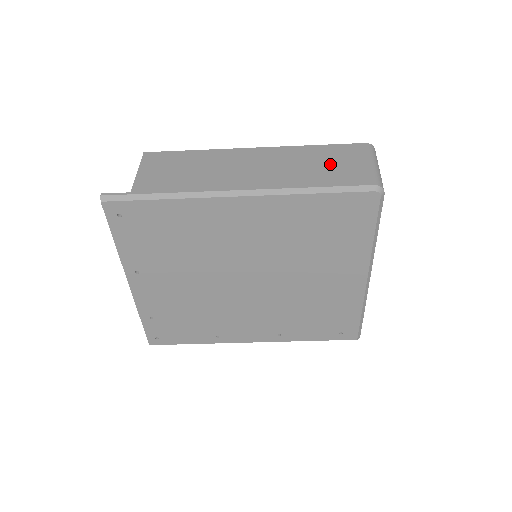
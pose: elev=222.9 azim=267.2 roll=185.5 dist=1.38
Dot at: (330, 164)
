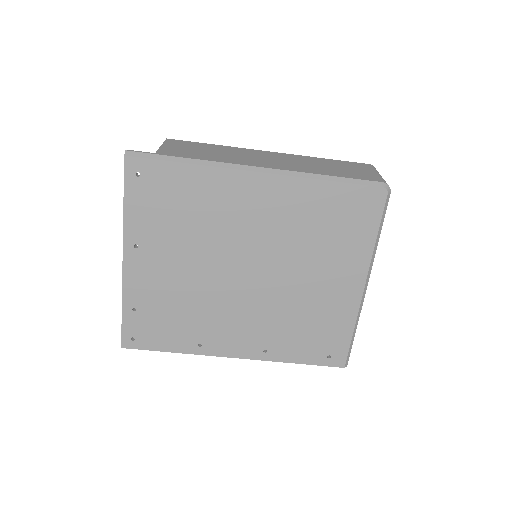
Dot at: (341, 168)
